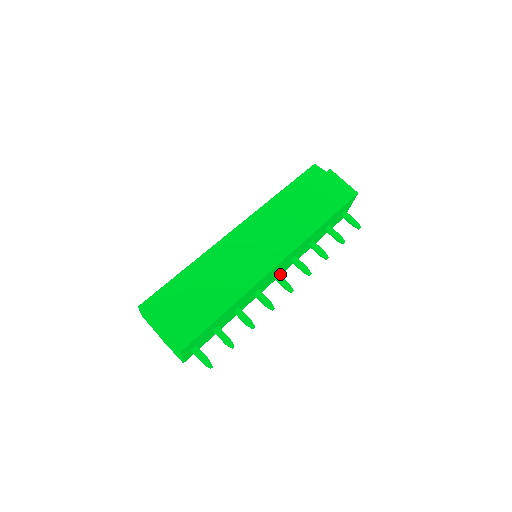
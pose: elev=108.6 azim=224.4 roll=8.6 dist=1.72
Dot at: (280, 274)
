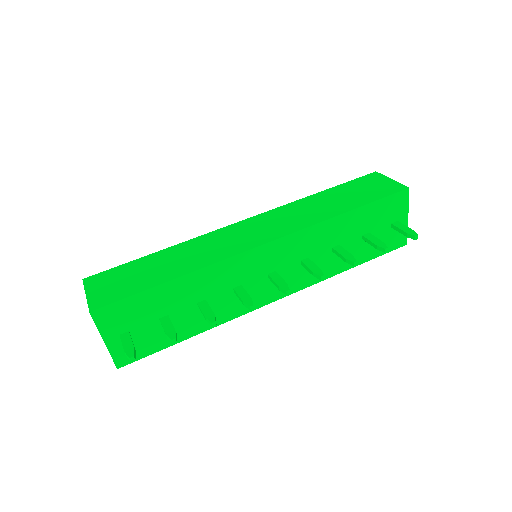
Dot at: (291, 290)
